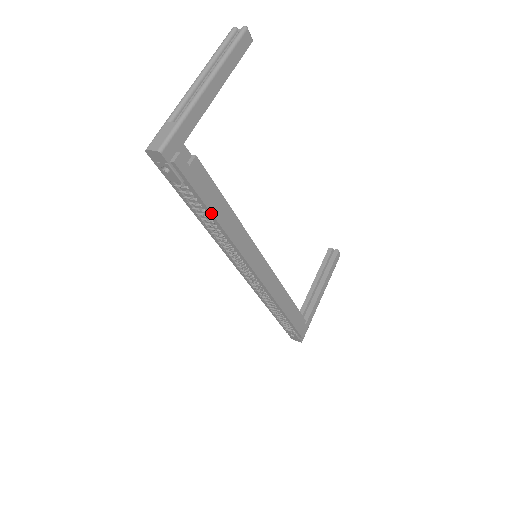
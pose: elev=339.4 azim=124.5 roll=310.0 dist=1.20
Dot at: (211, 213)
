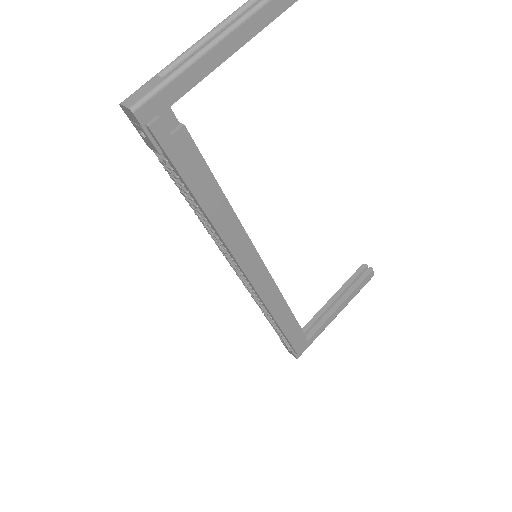
Dot at: (195, 198)
